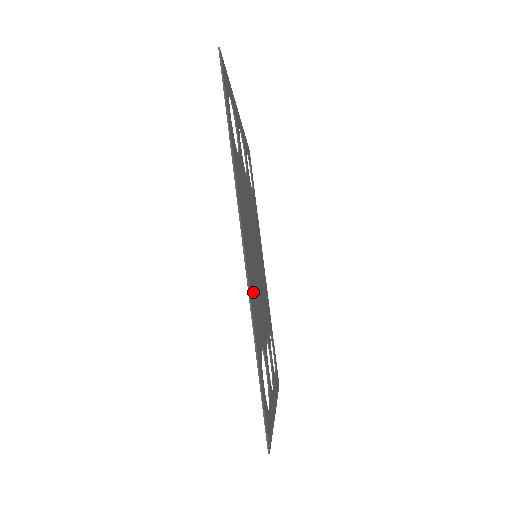
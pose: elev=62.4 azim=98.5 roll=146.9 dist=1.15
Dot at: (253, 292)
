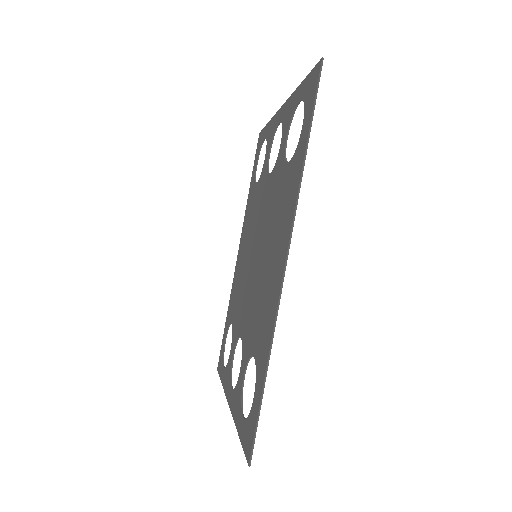
Dot at: (269, 307)
